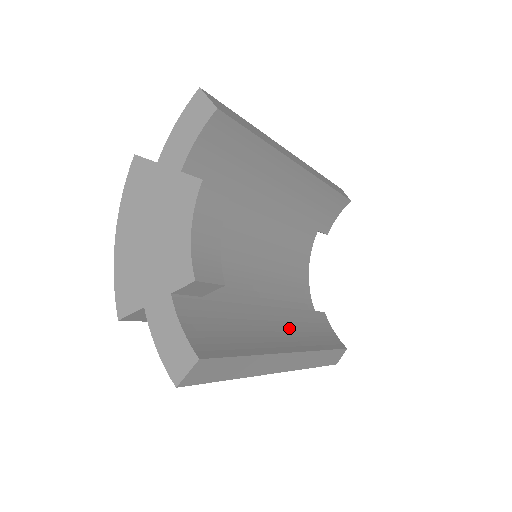
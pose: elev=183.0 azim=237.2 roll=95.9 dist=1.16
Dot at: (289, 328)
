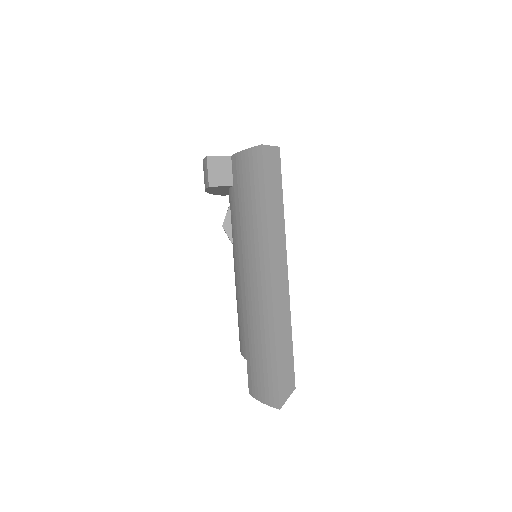
Dot at: occluded
